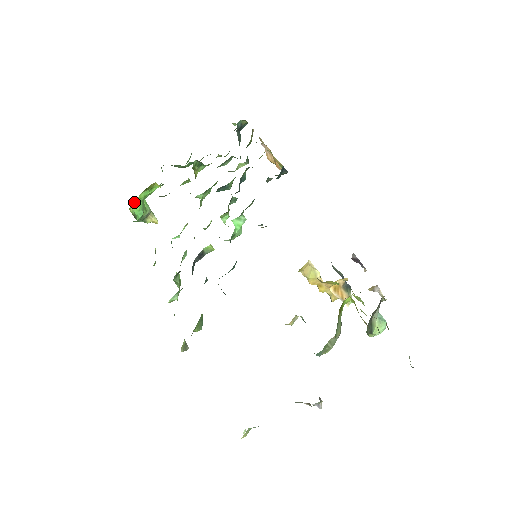
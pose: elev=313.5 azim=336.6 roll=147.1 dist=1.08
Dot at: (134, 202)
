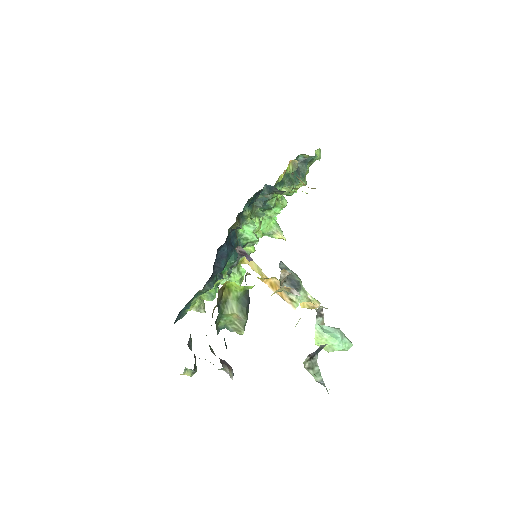
Dot at: occluded
